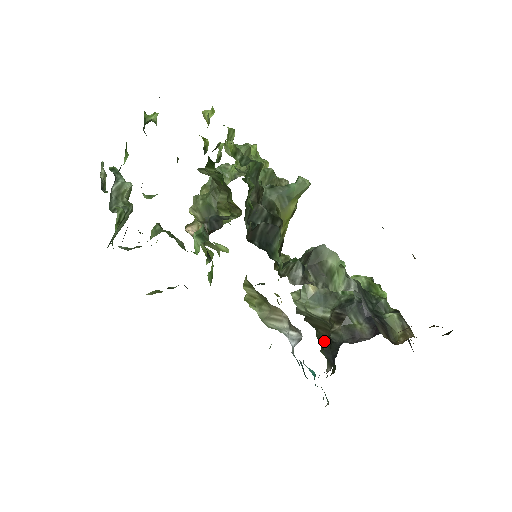
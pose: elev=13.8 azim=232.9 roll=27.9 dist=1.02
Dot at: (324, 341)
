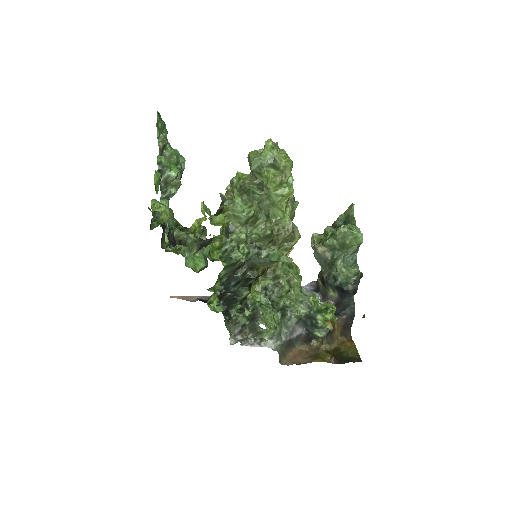
Dot at: occluded
